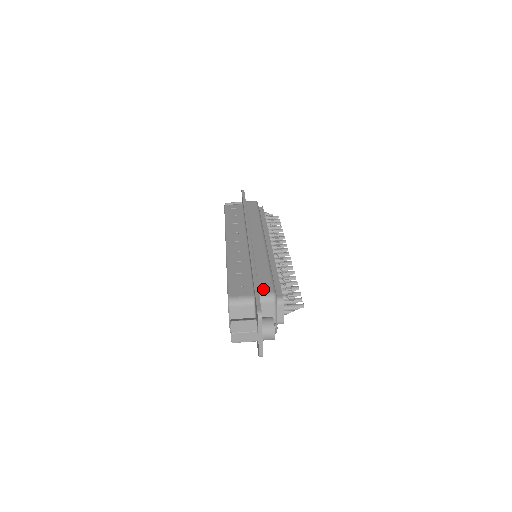
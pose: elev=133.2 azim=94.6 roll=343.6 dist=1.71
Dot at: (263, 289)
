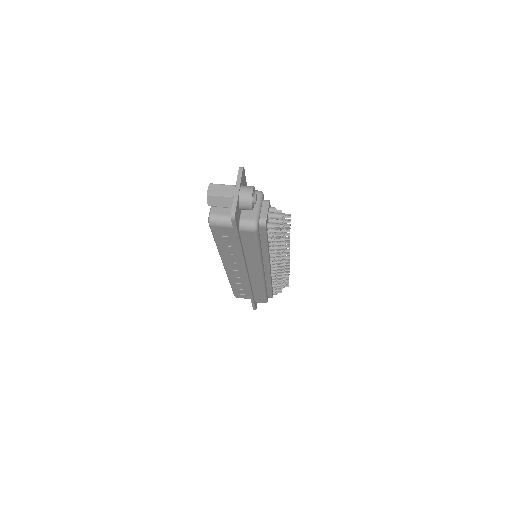
Dot at: occluded
